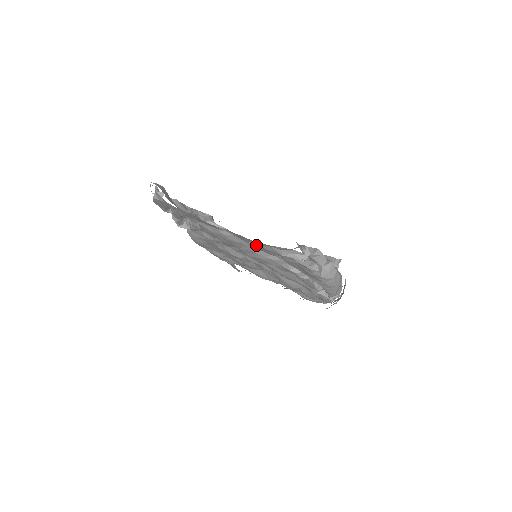
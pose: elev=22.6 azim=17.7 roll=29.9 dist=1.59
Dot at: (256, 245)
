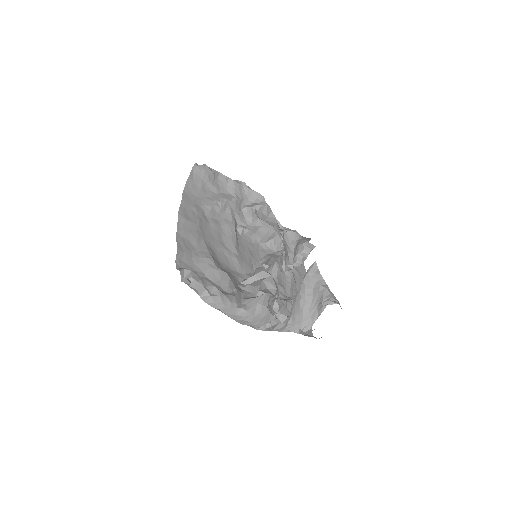
Dot at: (194, 249)
